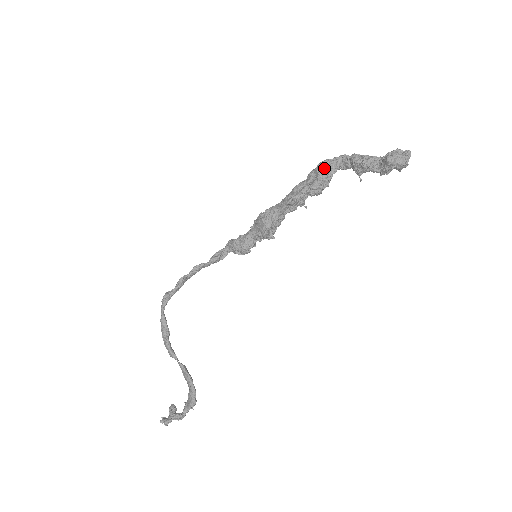
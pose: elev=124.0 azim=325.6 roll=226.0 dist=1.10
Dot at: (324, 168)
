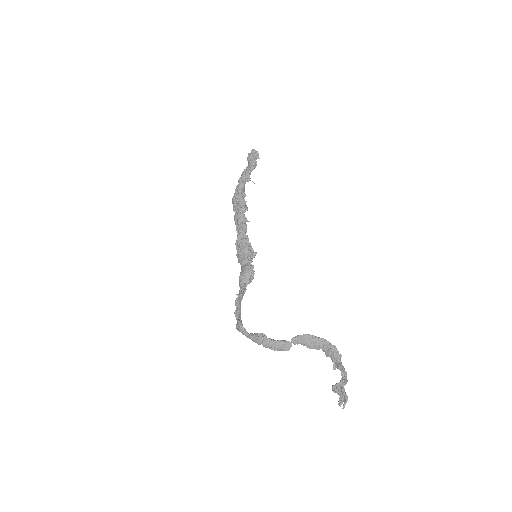
Dot at: (235, 197)
